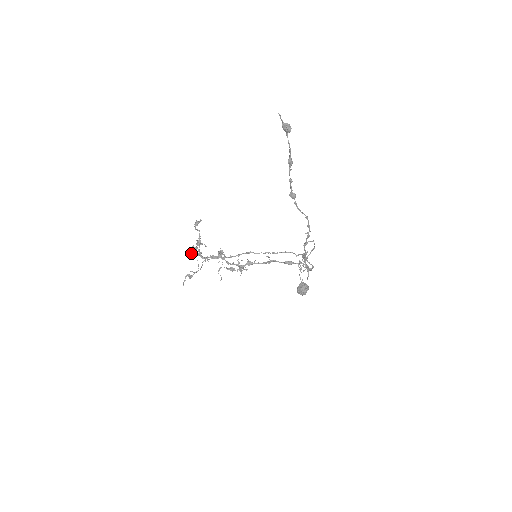
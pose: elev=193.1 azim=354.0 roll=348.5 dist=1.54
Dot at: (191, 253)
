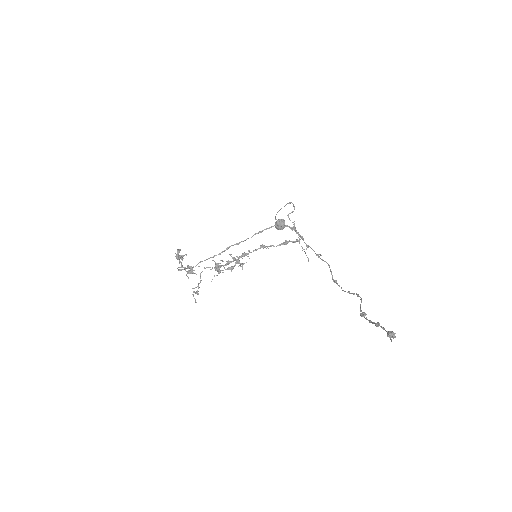
Dot at: occluded
